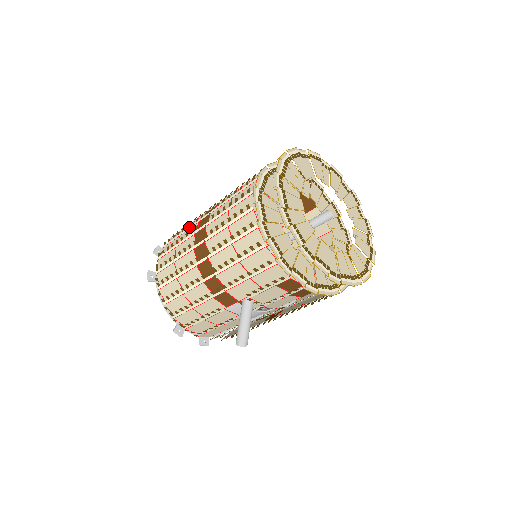
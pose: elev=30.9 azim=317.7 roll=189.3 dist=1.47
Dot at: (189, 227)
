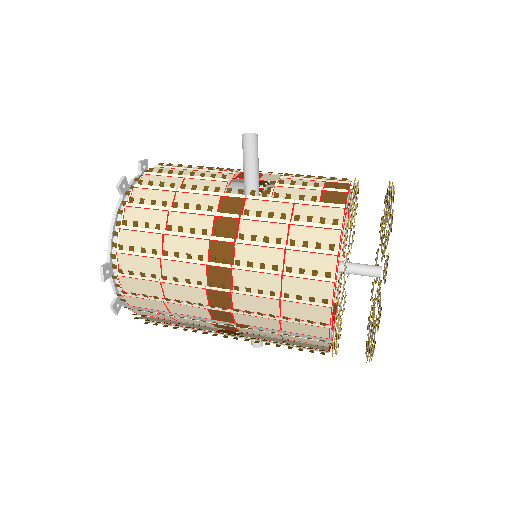
Dot at: (183, 284)
